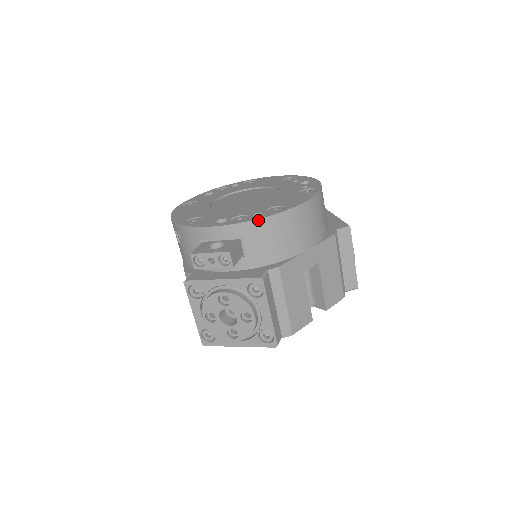
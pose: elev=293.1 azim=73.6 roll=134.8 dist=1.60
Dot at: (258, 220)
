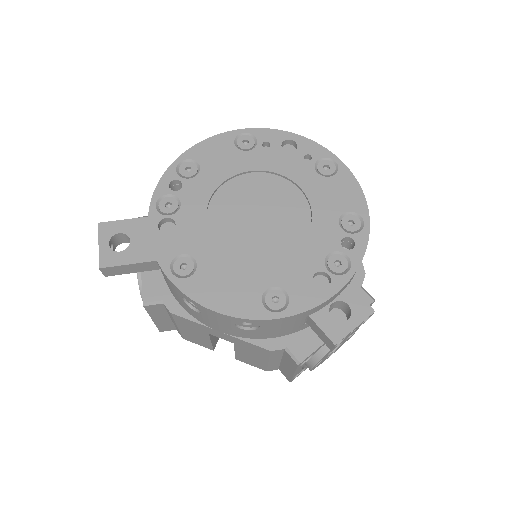
Dot at: (364, 254)
